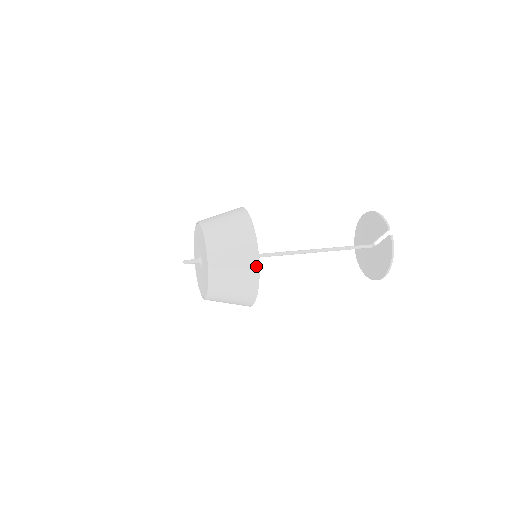
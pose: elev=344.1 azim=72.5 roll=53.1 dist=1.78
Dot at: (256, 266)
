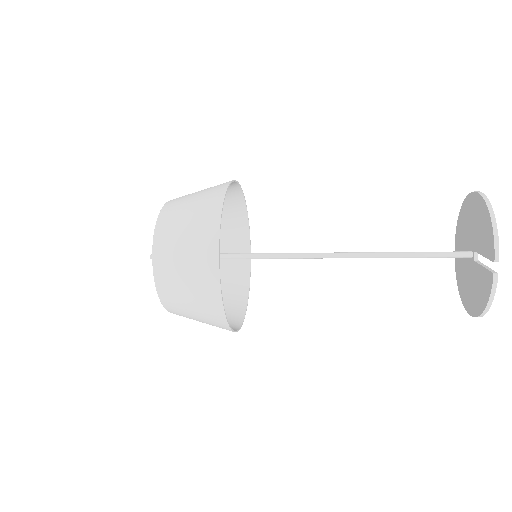
Dot at: (220, 312)
